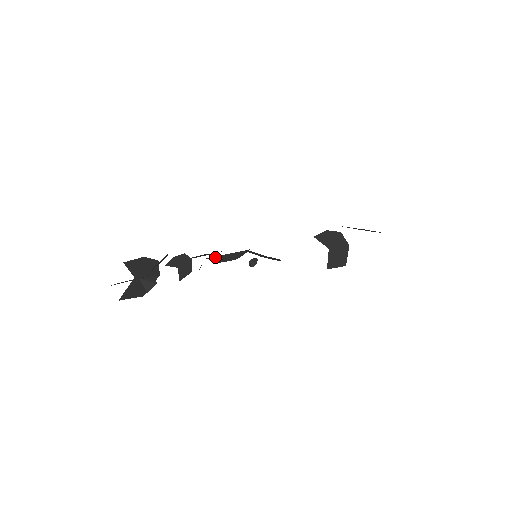
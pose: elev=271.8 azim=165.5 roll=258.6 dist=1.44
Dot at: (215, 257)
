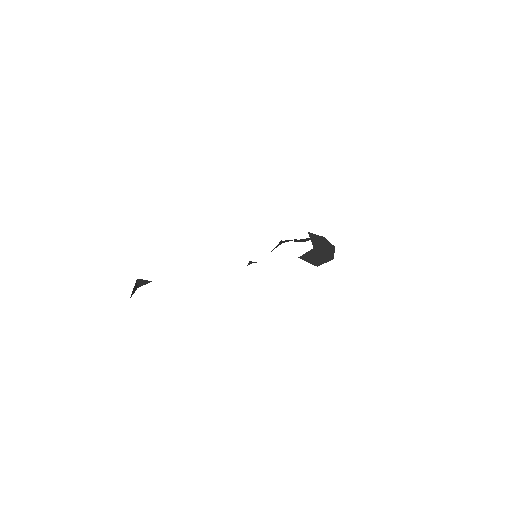
Dot at: occluded
